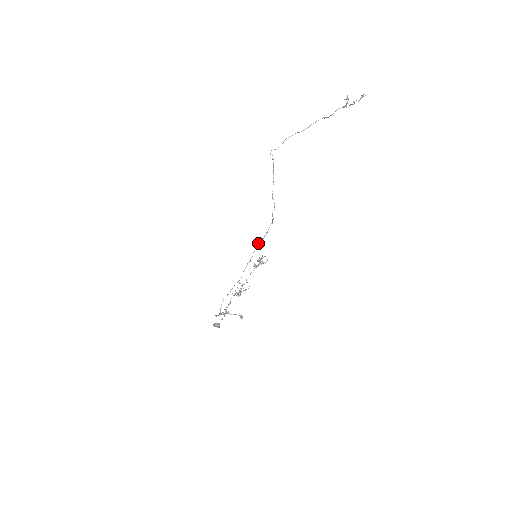
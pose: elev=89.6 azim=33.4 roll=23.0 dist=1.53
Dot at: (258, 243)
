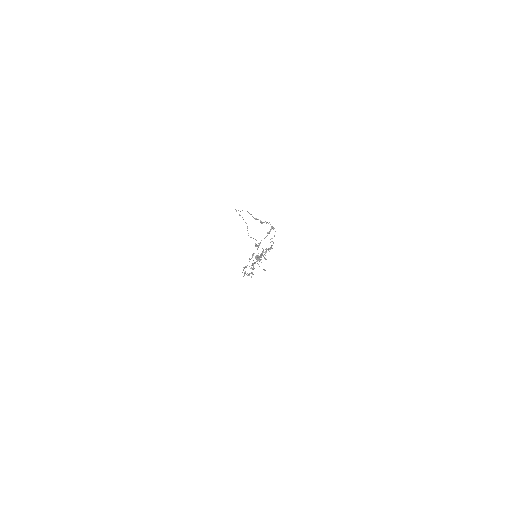
Dot at: (252, 254)
